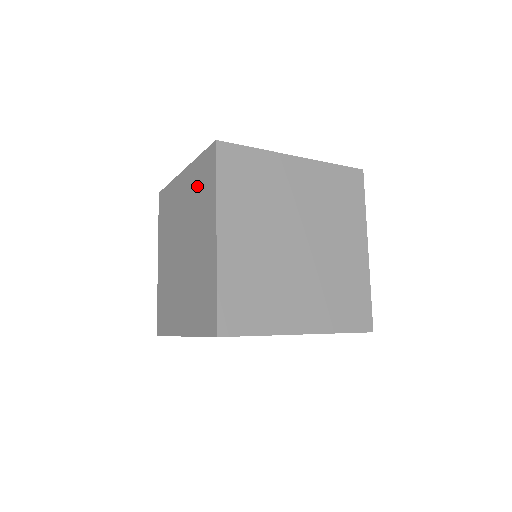
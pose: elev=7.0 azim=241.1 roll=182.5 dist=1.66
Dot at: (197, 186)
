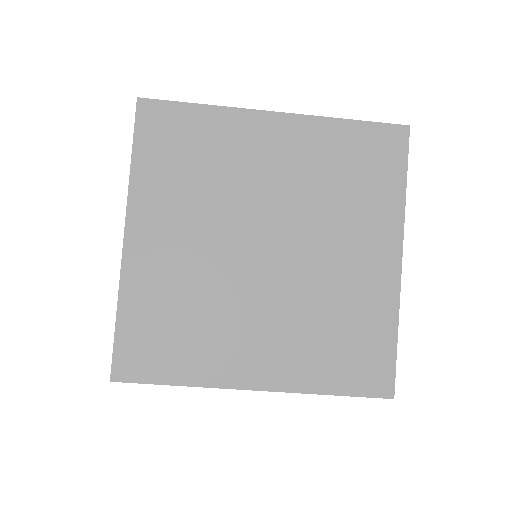
Dot at: occluded
